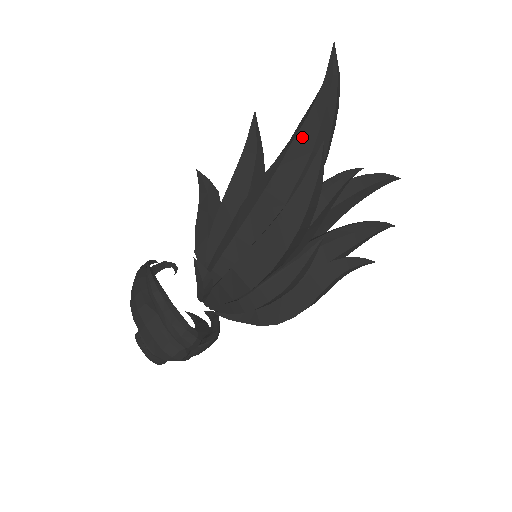
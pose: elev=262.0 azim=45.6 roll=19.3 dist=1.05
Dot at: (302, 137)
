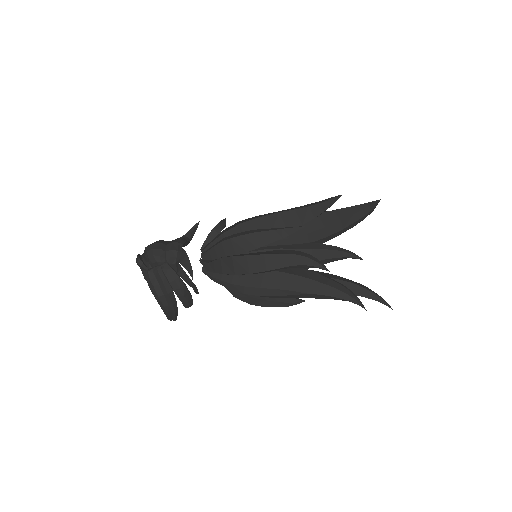
Dot at: occluded
